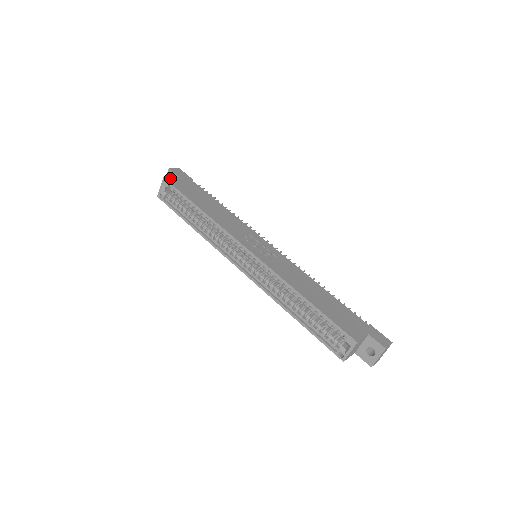
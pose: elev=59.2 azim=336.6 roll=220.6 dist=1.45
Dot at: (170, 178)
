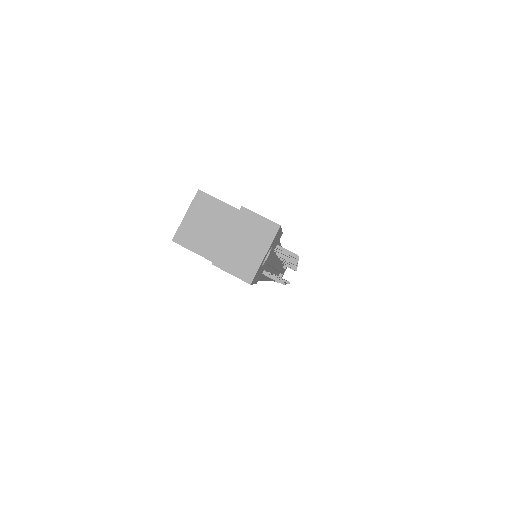
Dot at: occluded
